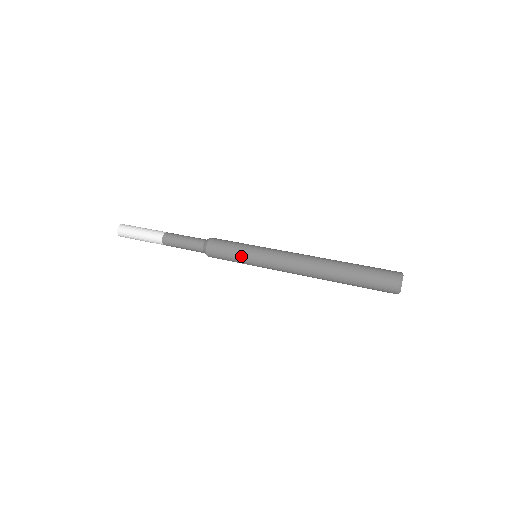
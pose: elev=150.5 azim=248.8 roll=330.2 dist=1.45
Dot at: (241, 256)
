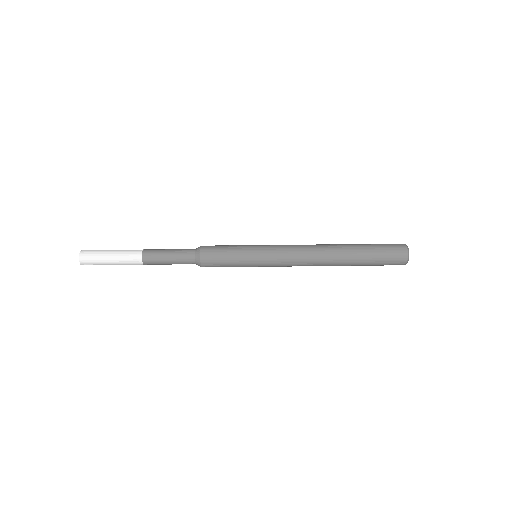
Dot at: (243, 256)
